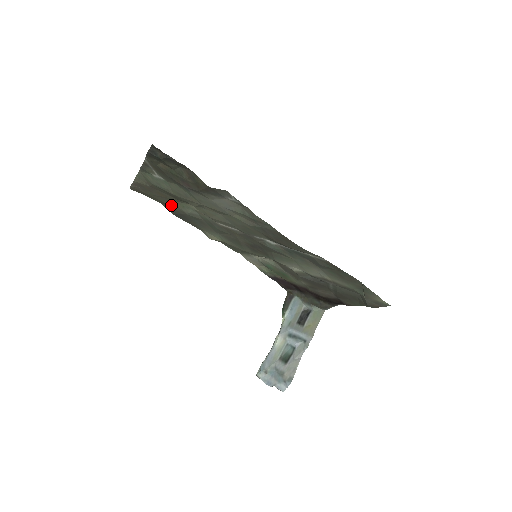
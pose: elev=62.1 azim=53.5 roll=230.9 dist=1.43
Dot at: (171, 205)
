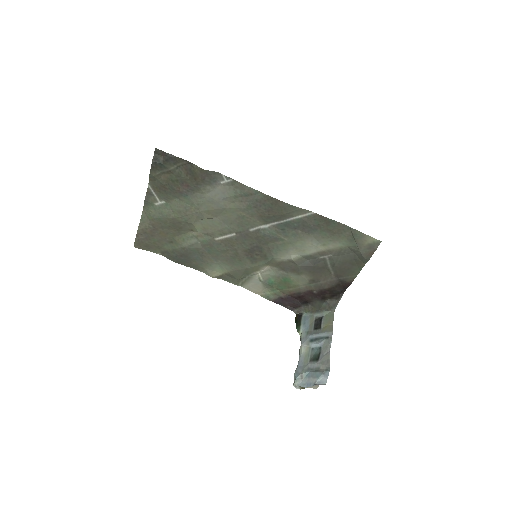
Dot at: (172, 247)
